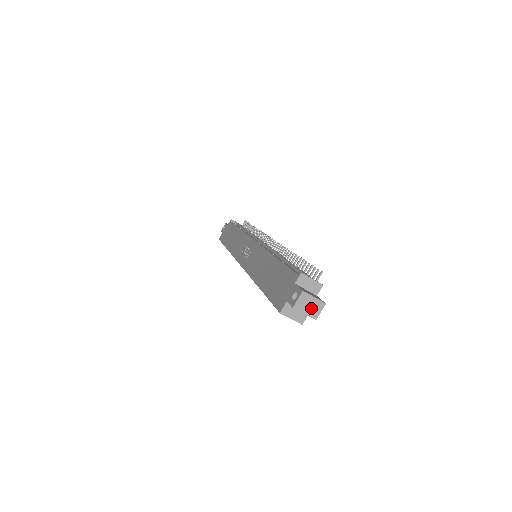
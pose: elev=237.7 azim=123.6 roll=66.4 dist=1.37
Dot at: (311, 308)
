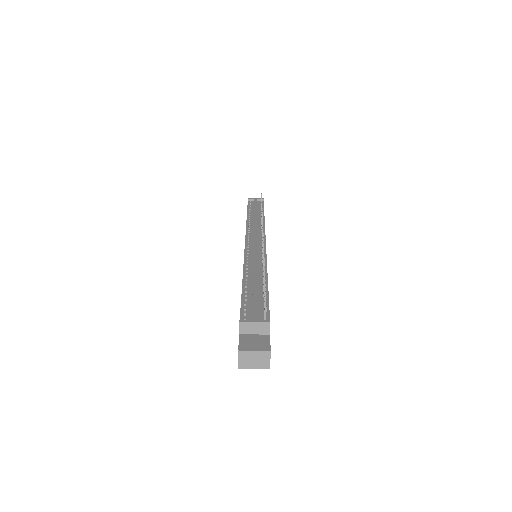
Dot at: (257, 361)
